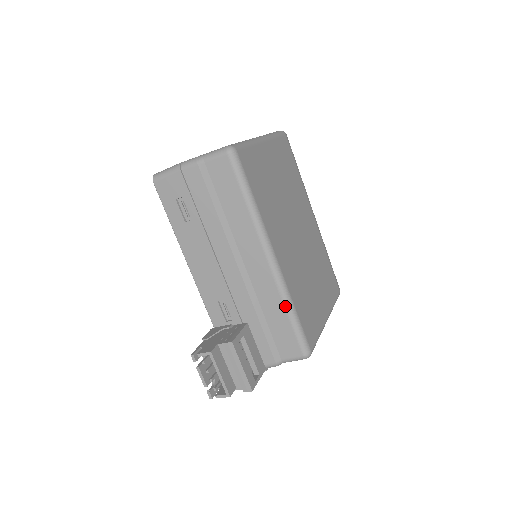
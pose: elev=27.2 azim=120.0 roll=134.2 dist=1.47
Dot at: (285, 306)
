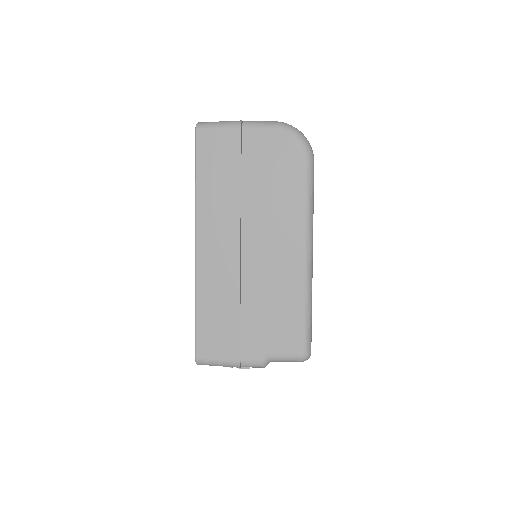
Dot at: occluded
